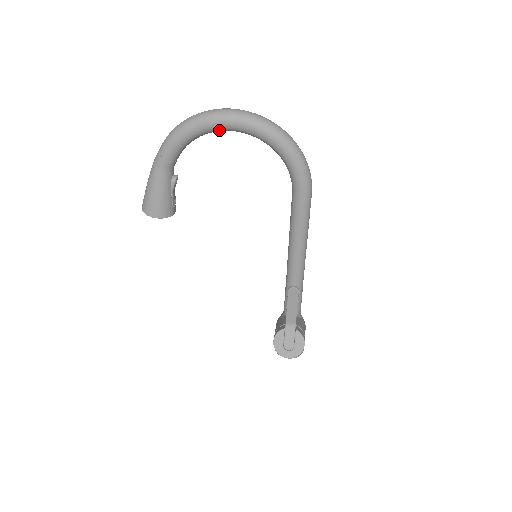
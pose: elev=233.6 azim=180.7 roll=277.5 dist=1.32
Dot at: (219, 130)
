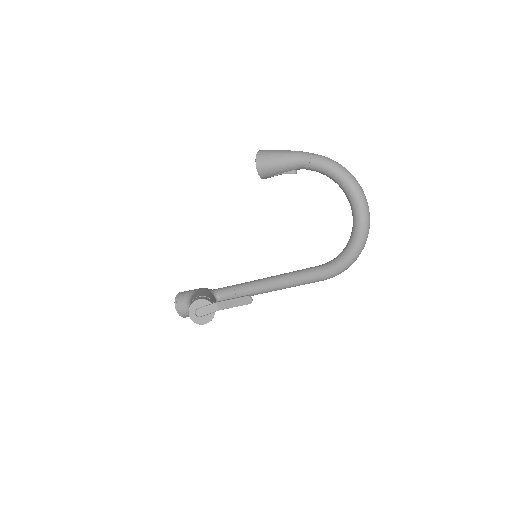
Dot at: (349, 198)
